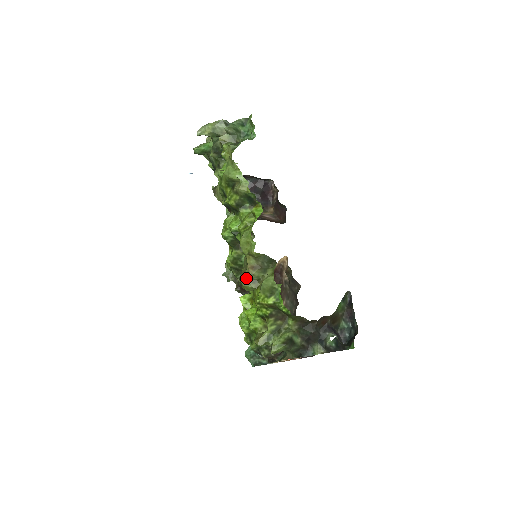
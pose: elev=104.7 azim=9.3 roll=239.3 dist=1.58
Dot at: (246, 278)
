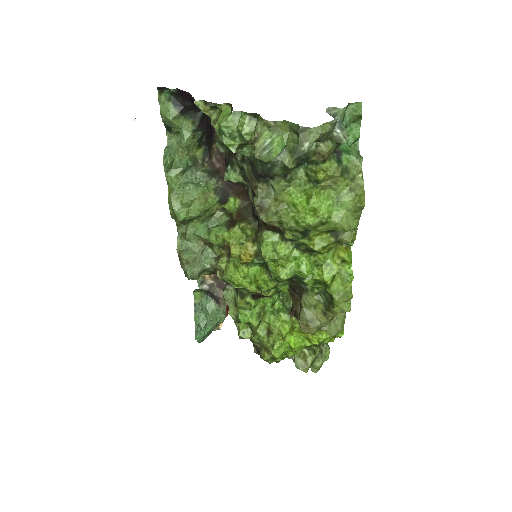
Dot at: (319, 327)
